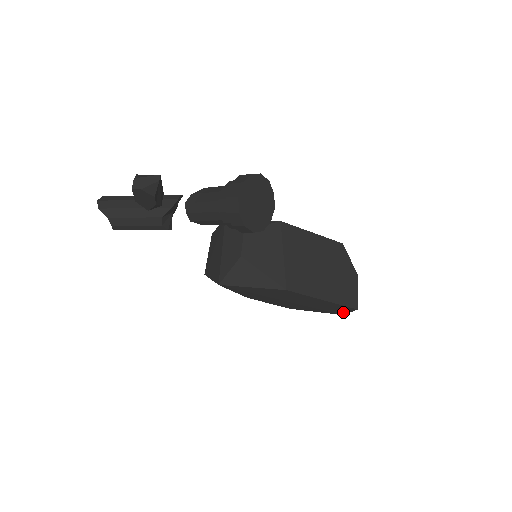
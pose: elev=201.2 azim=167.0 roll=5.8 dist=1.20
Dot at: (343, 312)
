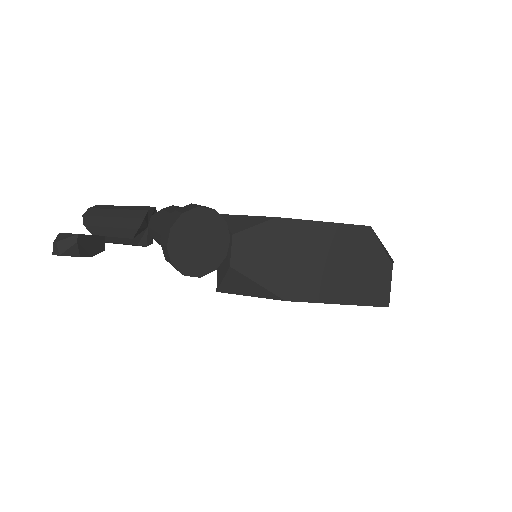
Dot at: occluded
